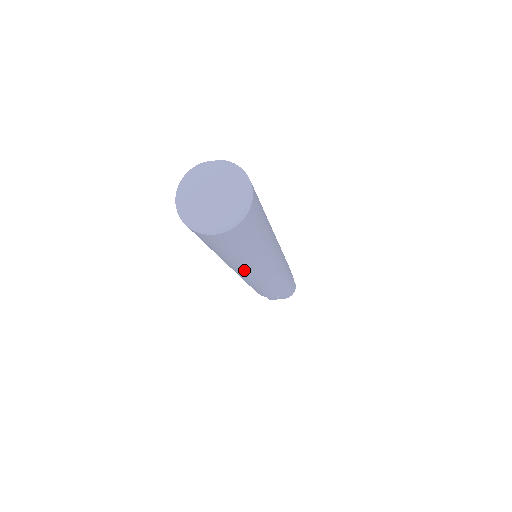
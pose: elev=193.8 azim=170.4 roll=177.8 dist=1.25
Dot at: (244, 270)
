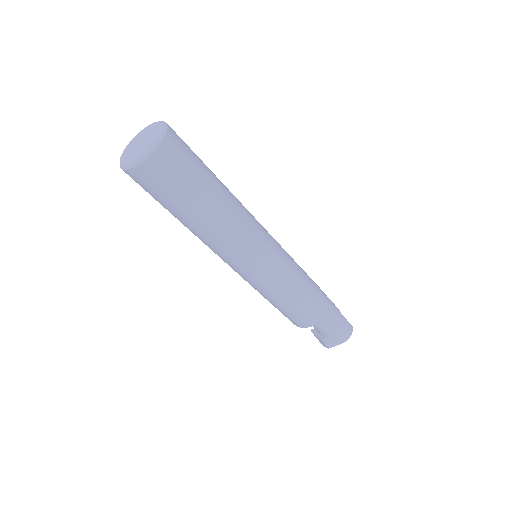
Dot at: (224, 247)
